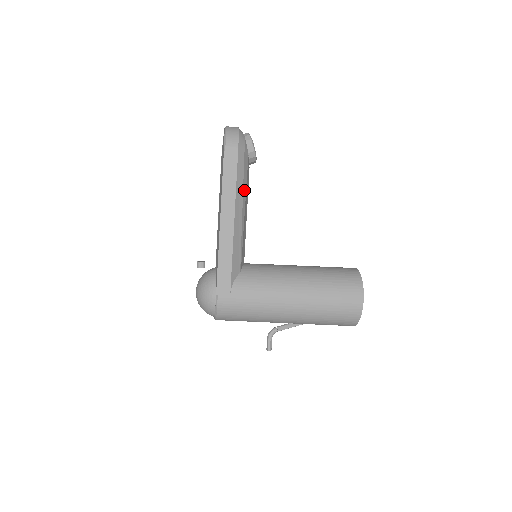
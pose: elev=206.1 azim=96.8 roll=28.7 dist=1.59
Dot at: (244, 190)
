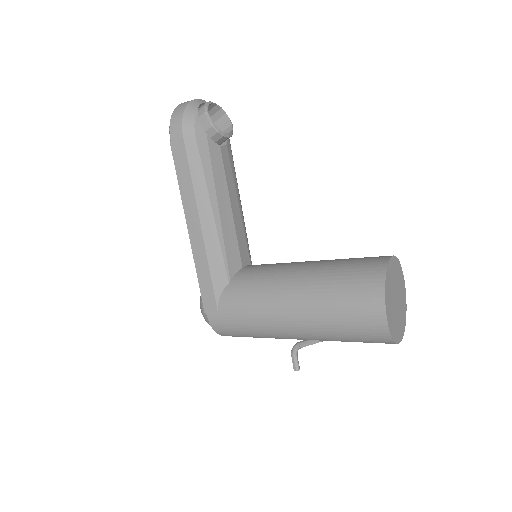
Dot at: (209, 181)
